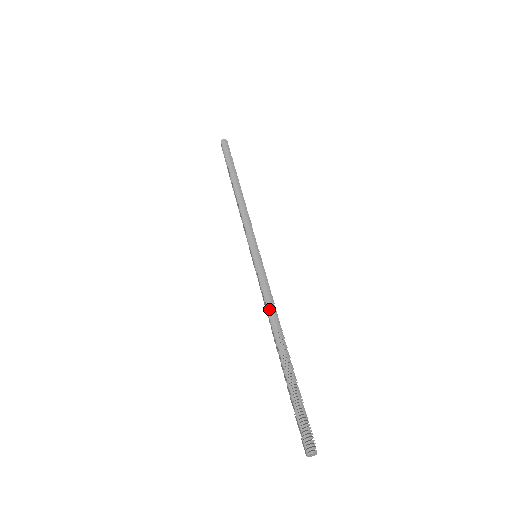
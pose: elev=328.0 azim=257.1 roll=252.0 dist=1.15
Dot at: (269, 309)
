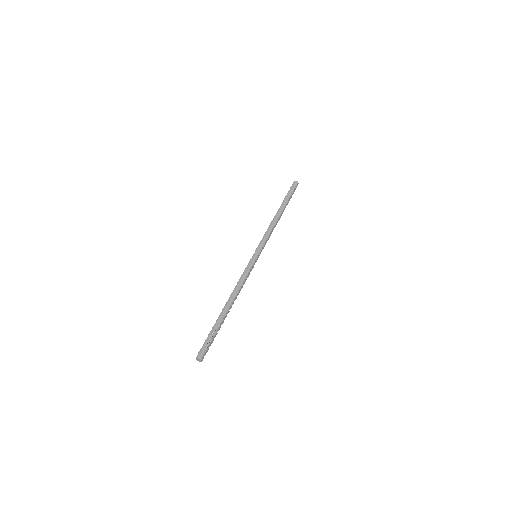
Dot at: (237, 285)
